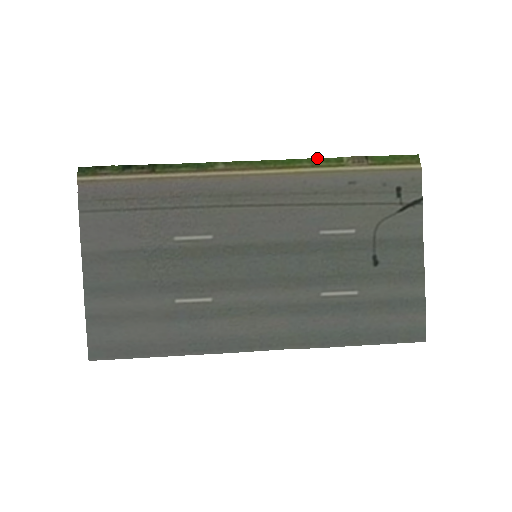
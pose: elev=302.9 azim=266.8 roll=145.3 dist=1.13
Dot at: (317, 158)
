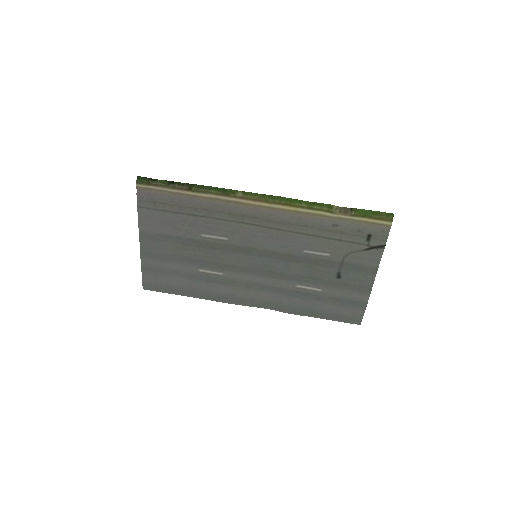
Dot at: (313, 202)
